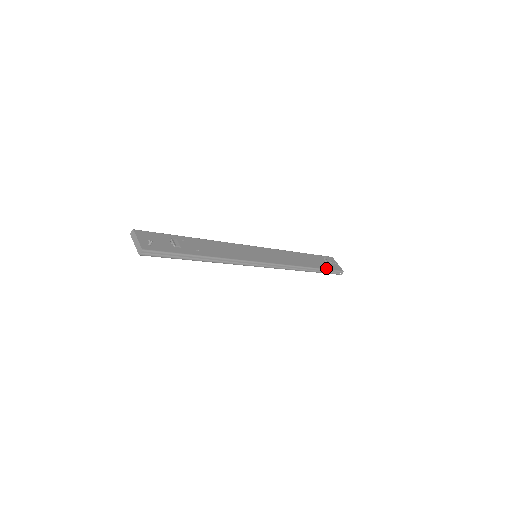
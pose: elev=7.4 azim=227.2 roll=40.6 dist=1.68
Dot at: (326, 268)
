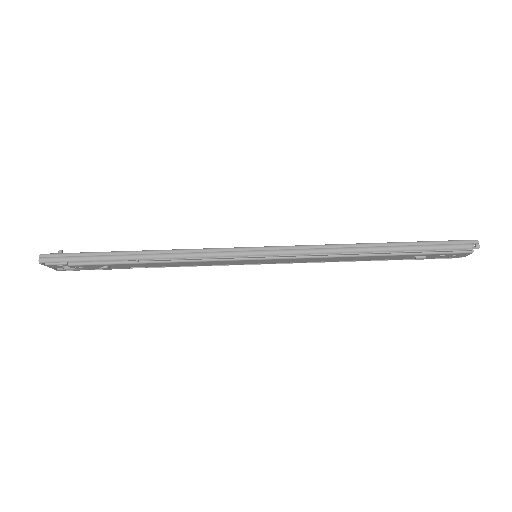
Dot at: (423, 242)
